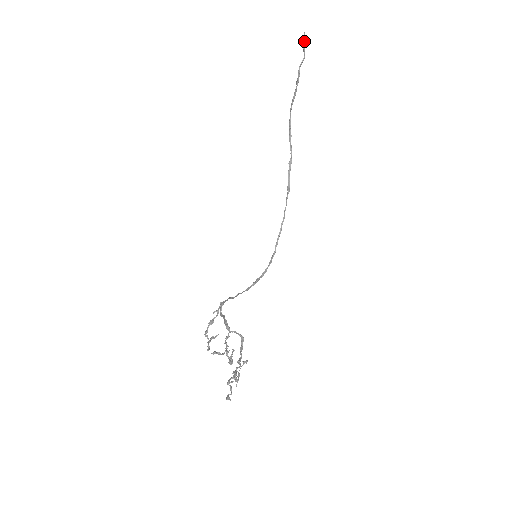
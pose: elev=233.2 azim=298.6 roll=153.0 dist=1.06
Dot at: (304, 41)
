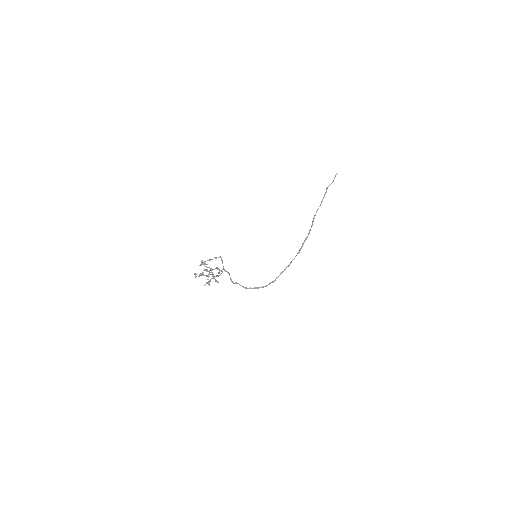
Dot at: (335, 176)
